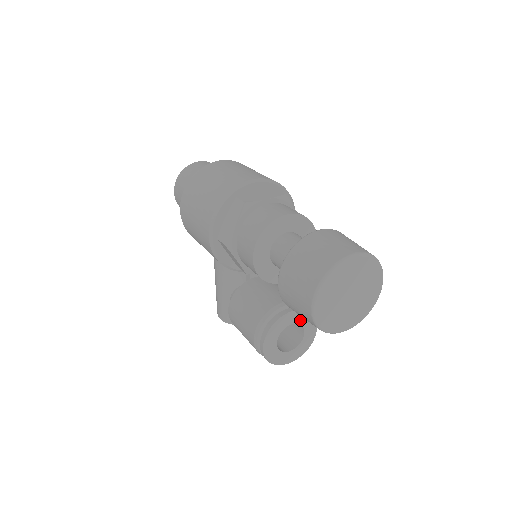
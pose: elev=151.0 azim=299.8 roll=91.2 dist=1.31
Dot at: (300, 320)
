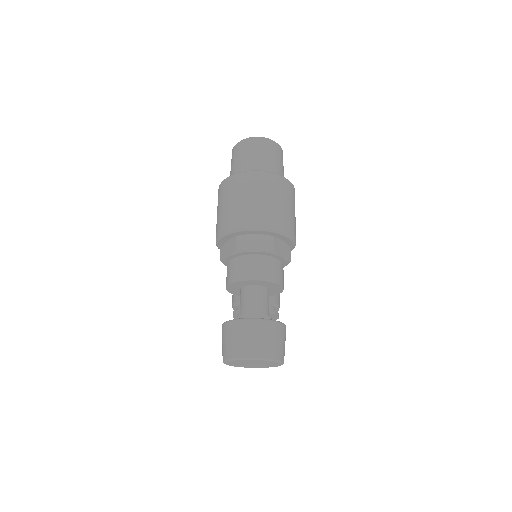
Dot at: occluded
